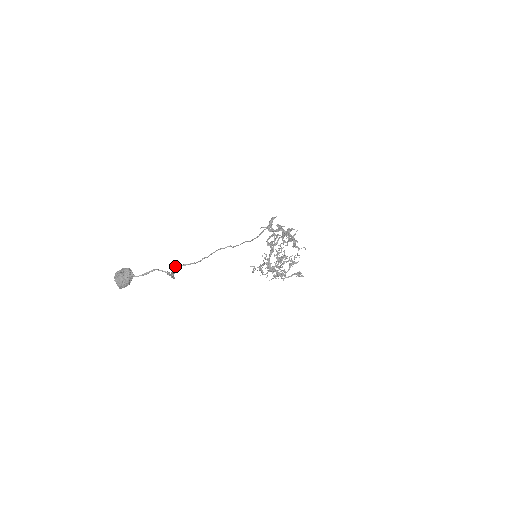
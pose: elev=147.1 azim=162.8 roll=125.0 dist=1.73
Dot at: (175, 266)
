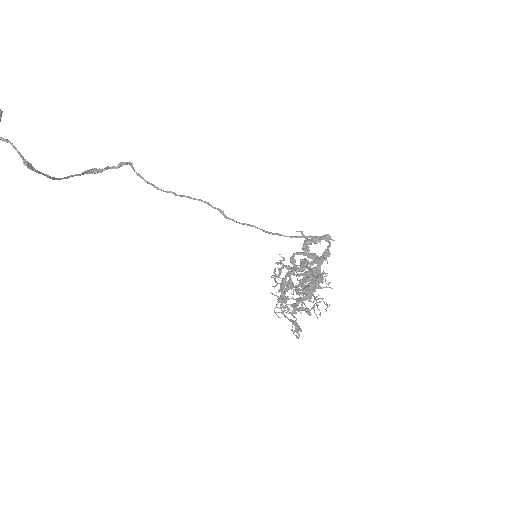
Dot at: (118, 165)
